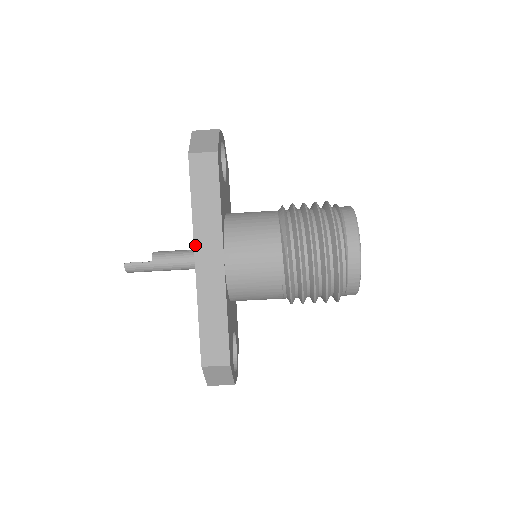
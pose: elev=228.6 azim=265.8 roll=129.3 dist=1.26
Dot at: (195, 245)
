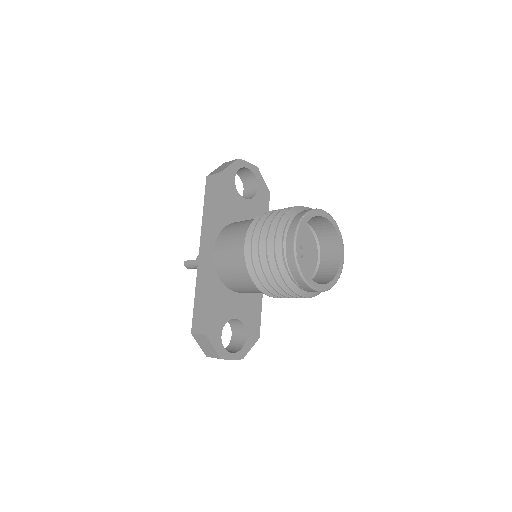
Dot at: (201, 241)
